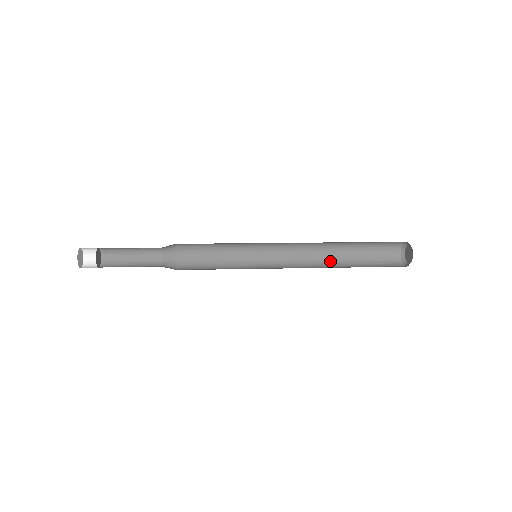
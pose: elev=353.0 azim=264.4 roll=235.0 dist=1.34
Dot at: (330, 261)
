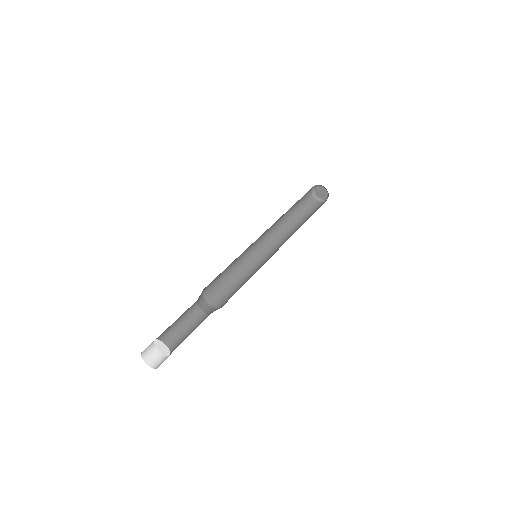
Dot at: (283, 217)
